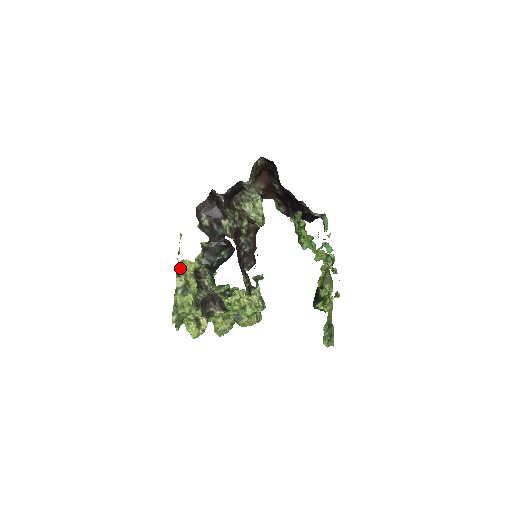
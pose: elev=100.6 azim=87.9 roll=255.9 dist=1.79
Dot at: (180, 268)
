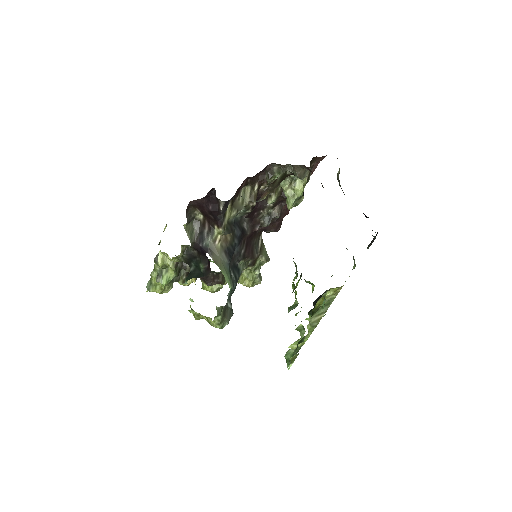
Dot at: (161, 252)
